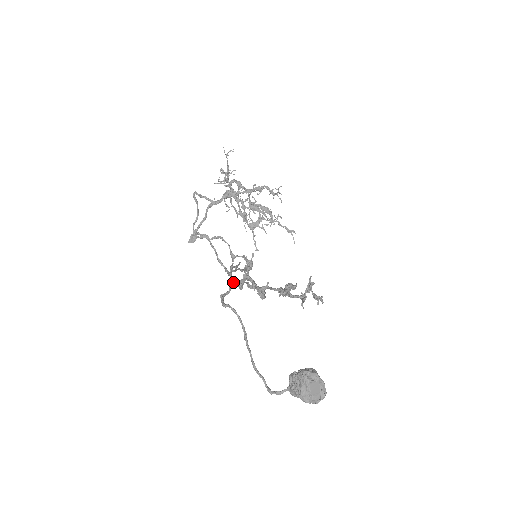
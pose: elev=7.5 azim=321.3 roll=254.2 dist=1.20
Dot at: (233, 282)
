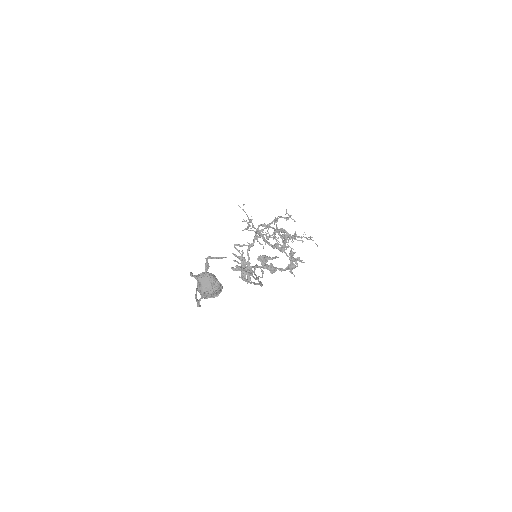
Dot at: occluded
